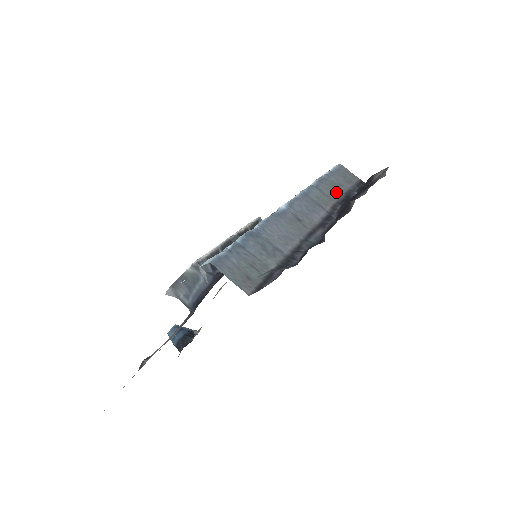
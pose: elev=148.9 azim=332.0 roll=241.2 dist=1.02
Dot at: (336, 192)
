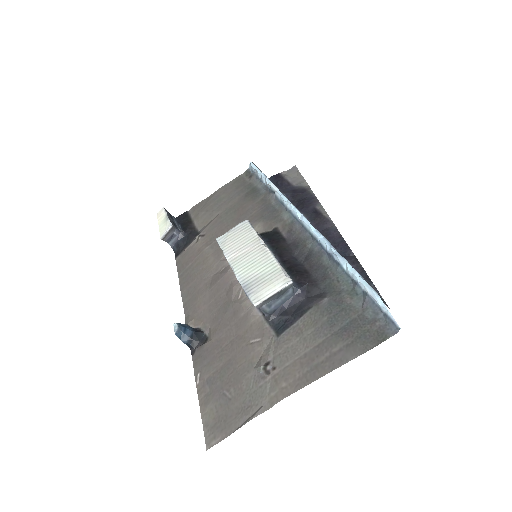
Dot at: occluded
